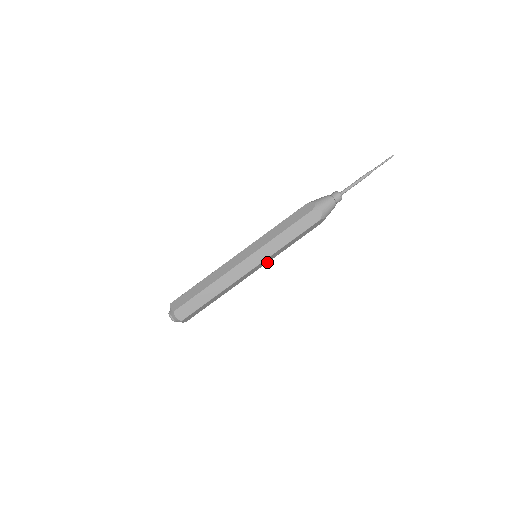
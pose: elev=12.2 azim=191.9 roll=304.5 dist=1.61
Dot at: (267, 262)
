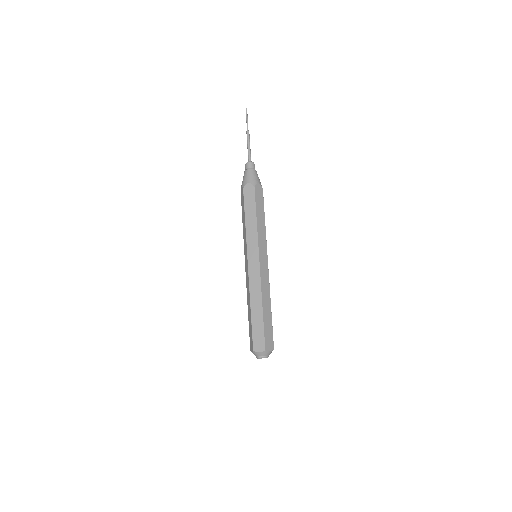
Dot at: occluded
